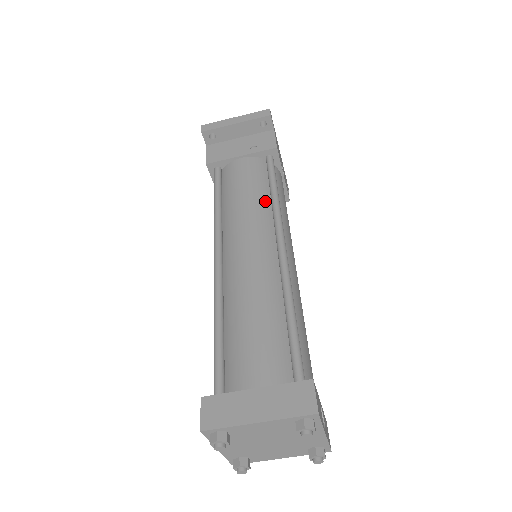
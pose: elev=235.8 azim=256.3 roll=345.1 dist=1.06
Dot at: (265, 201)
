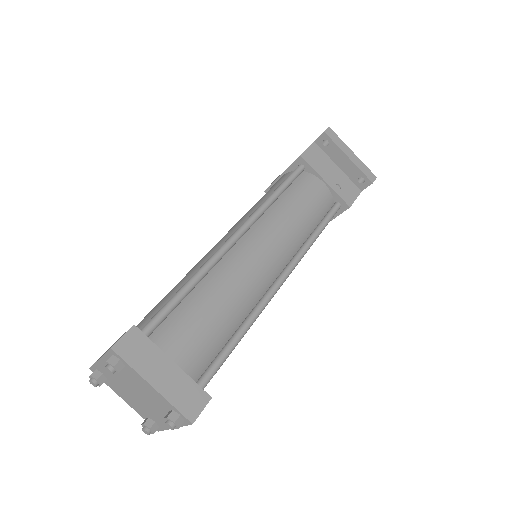
Dot at: (305, 234)
